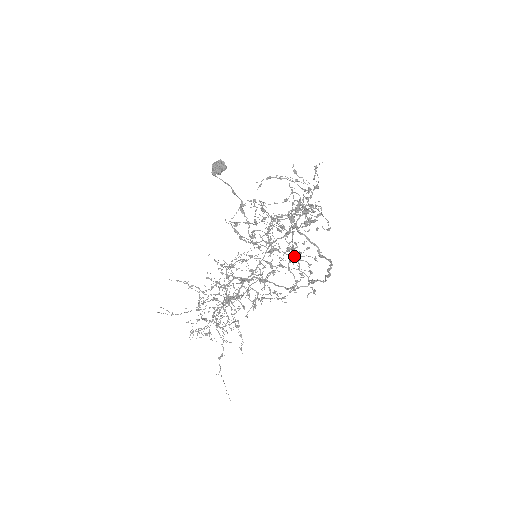
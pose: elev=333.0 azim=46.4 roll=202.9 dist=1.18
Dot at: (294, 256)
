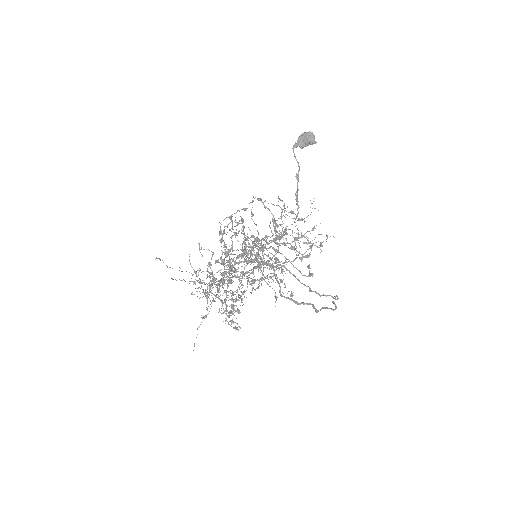
Dot at: (226, 290)
